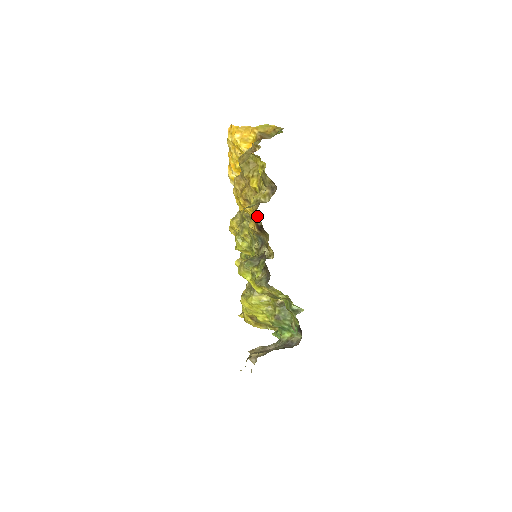
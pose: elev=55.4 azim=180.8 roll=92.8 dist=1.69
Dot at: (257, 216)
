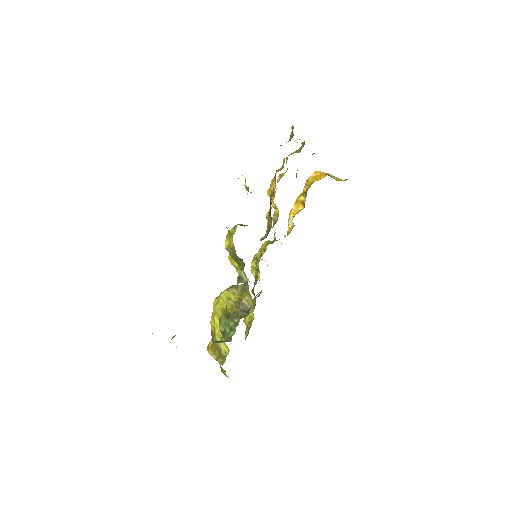
Dot at: (274, 191)
